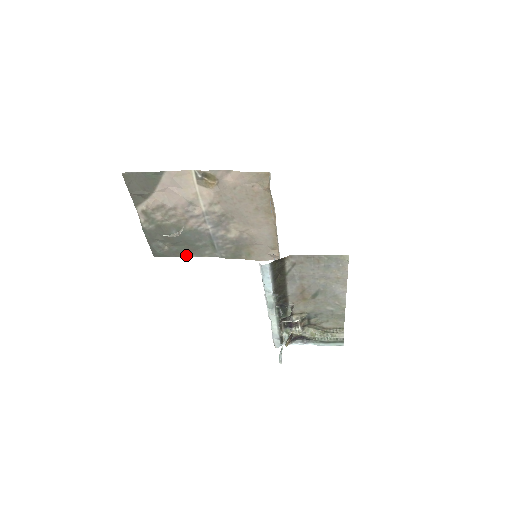
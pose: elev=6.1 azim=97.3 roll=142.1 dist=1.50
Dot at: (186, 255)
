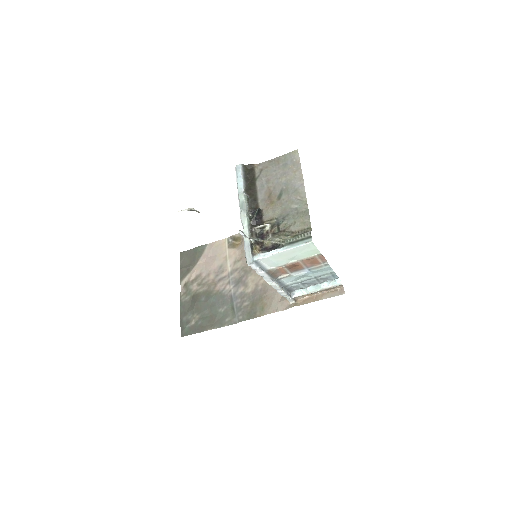
Dot at: (208, 328)
